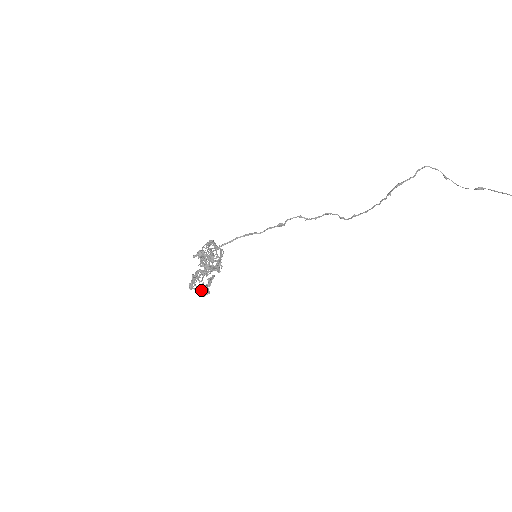
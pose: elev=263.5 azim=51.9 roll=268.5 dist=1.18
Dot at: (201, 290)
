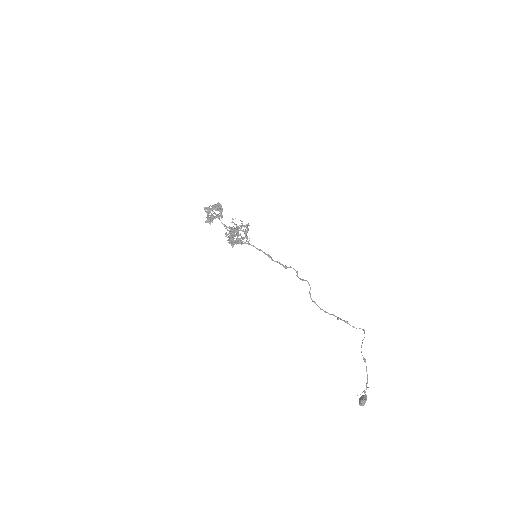
Dot at: (208, 218)
